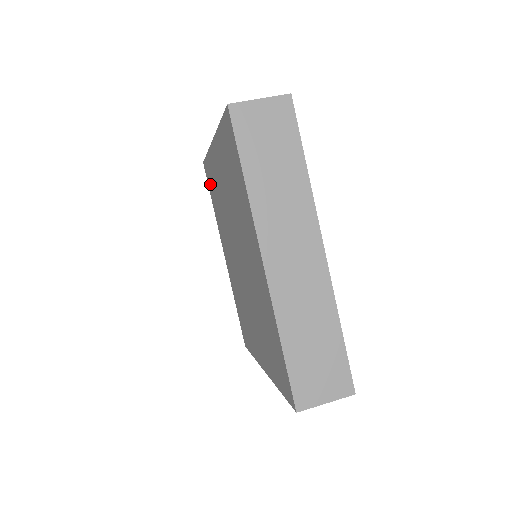
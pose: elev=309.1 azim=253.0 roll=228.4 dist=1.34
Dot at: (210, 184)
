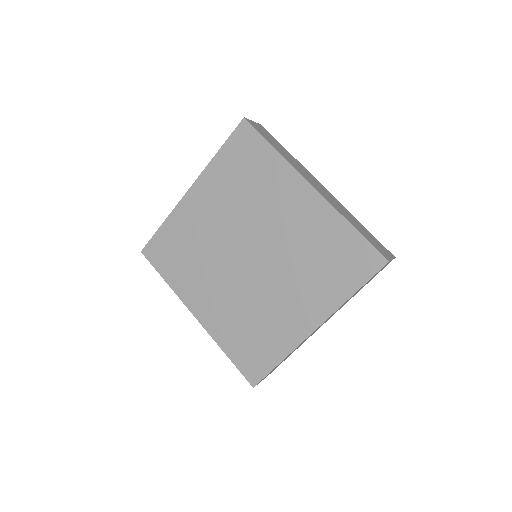
Dot at: (163, 256)
